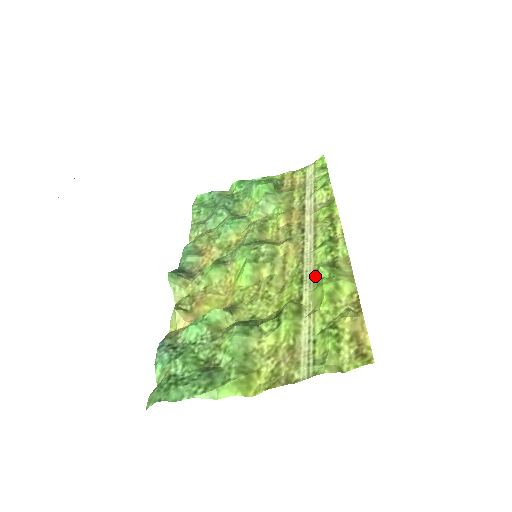
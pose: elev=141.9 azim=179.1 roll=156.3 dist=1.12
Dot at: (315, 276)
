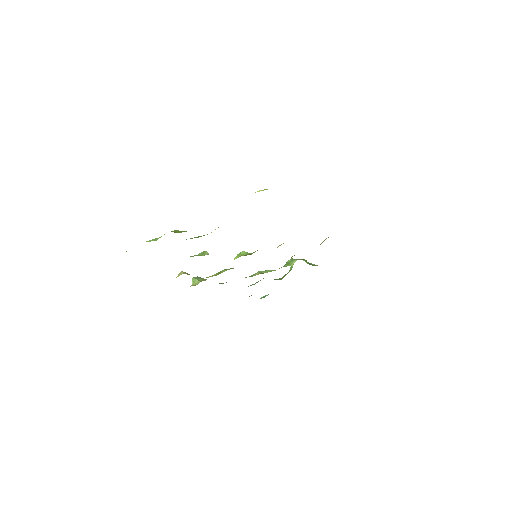
Dot at: occluded
